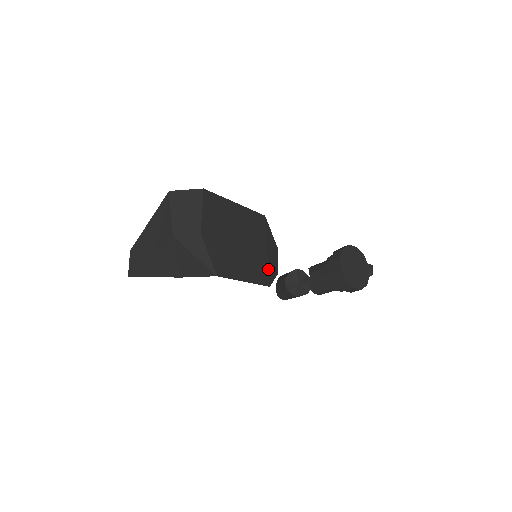
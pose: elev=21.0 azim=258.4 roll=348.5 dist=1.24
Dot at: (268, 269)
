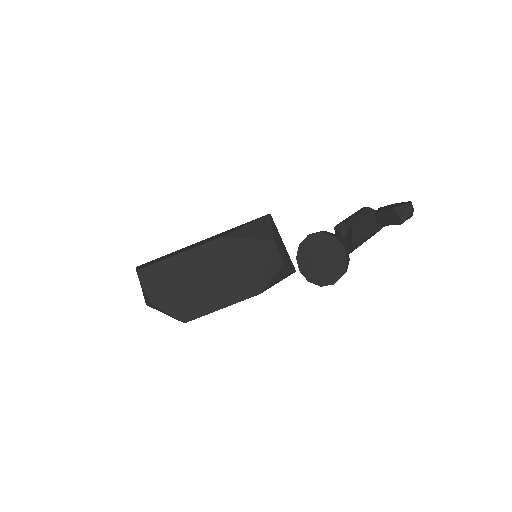
Dot at: (250, 280)
